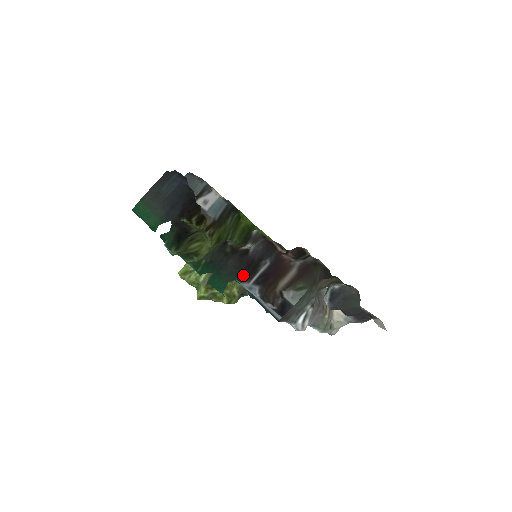
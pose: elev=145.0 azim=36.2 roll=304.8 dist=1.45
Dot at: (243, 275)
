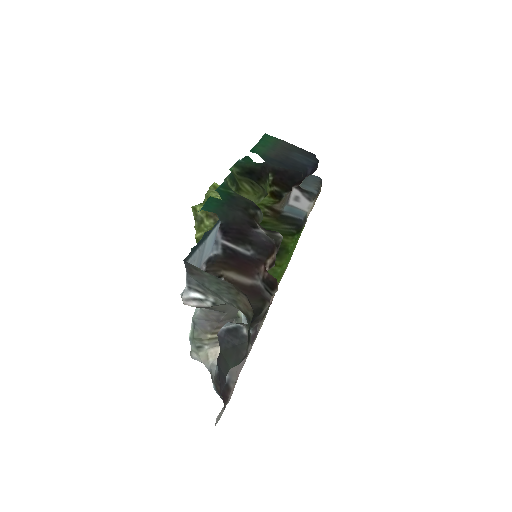
Dot at: (228, 229)
